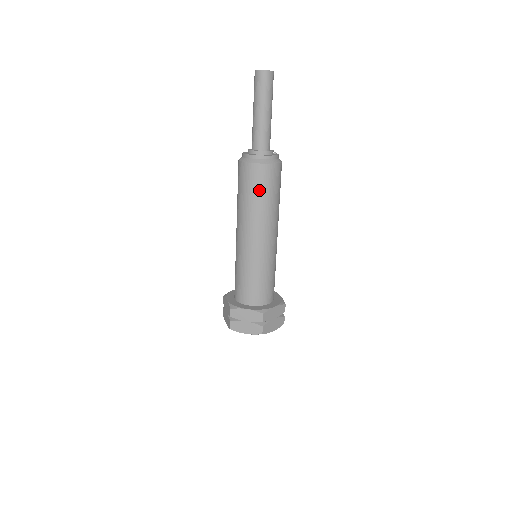
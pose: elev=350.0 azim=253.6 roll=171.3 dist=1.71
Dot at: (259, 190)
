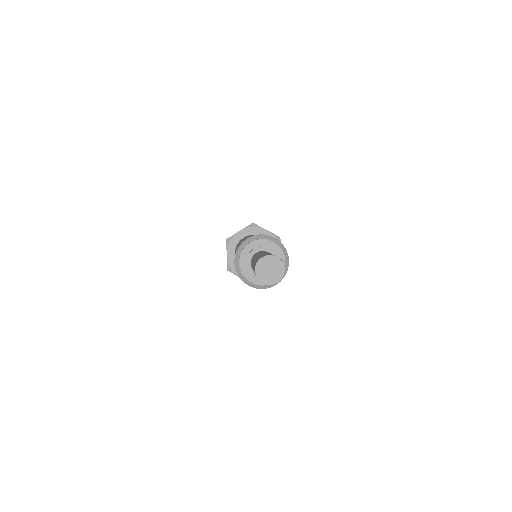
Dot at: occluded
